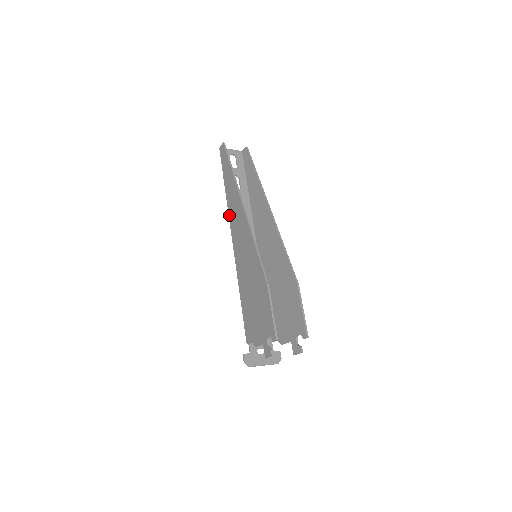
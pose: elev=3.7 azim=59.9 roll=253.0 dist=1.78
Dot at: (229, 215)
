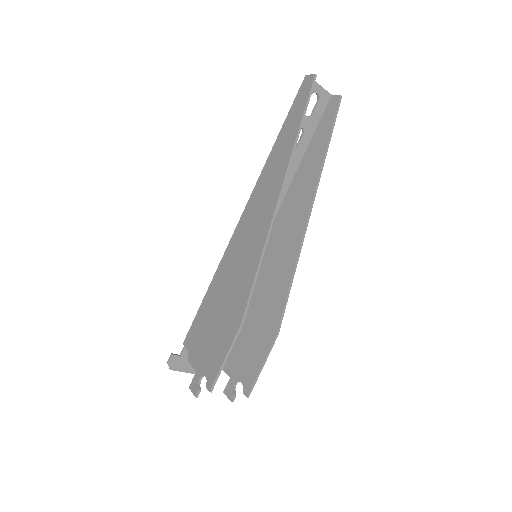
Dot at: (258, 180)
